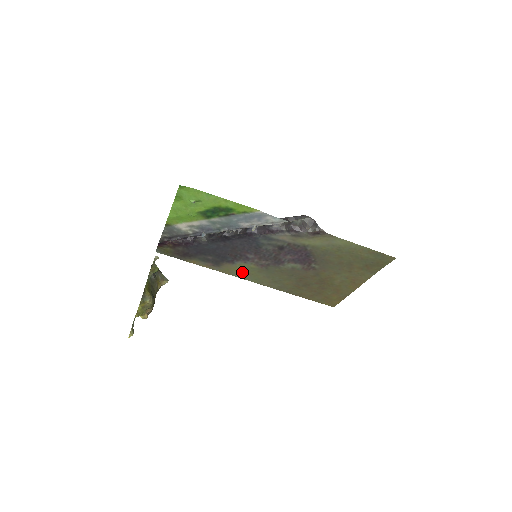
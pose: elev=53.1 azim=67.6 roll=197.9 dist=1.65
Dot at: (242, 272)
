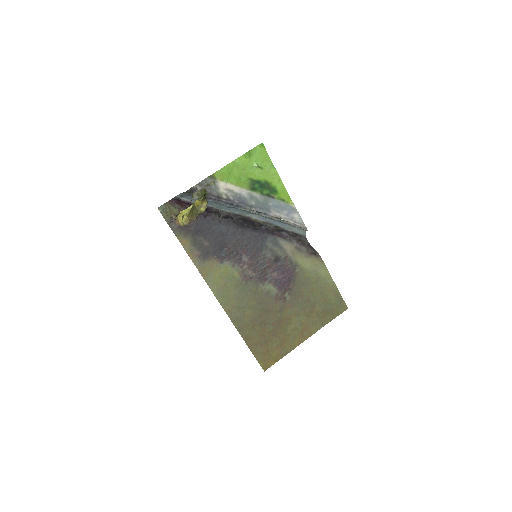
Dot at: (219, 279)
